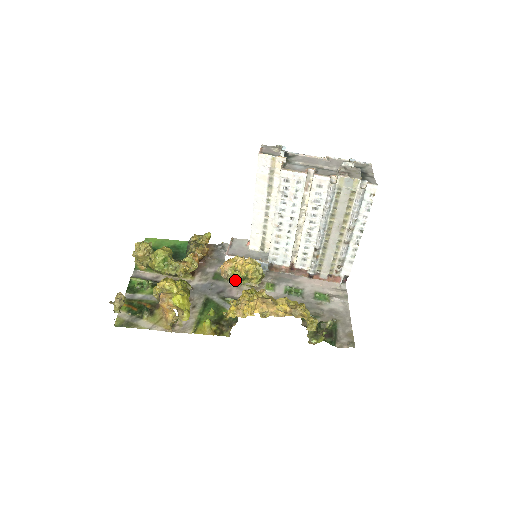
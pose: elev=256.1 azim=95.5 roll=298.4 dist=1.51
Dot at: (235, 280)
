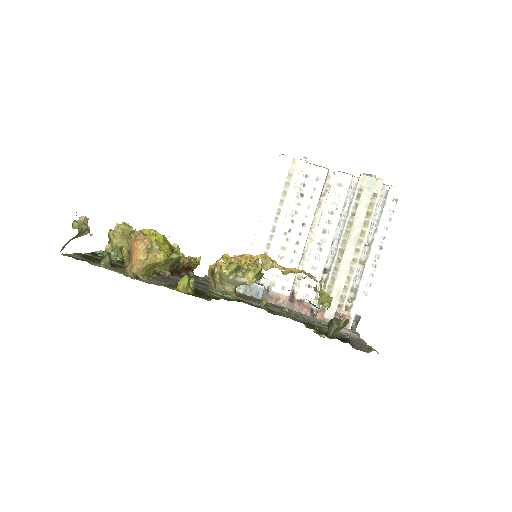
Dot at: (226, 270)
